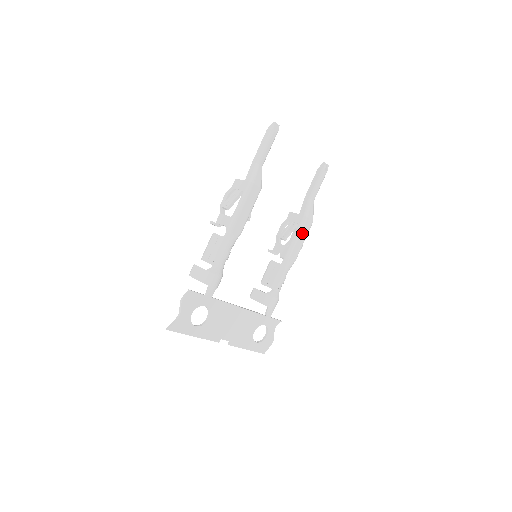
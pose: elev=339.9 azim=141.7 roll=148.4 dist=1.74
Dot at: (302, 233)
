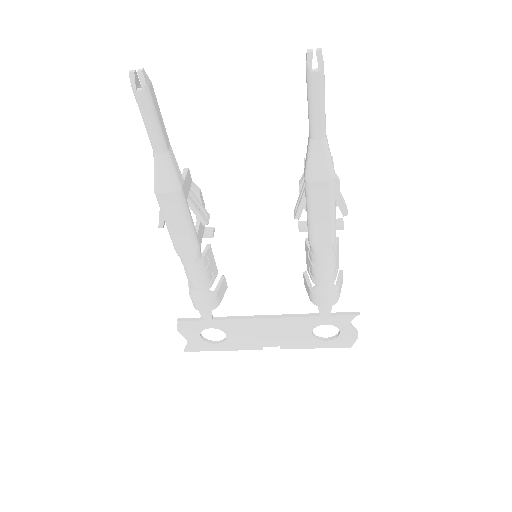
Dot at: (317, 207)
